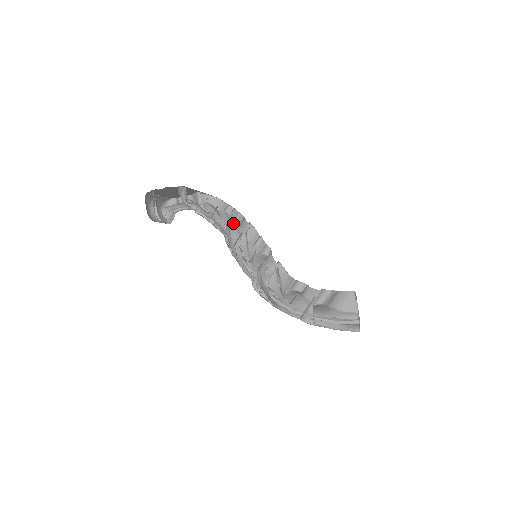
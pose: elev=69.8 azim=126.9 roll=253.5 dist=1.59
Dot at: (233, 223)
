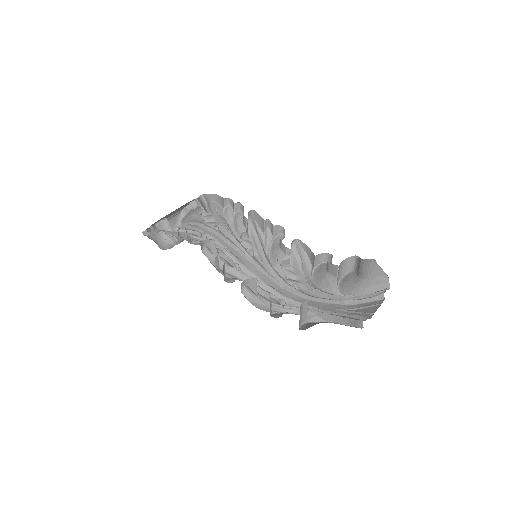
Dot at: (212, 242)
